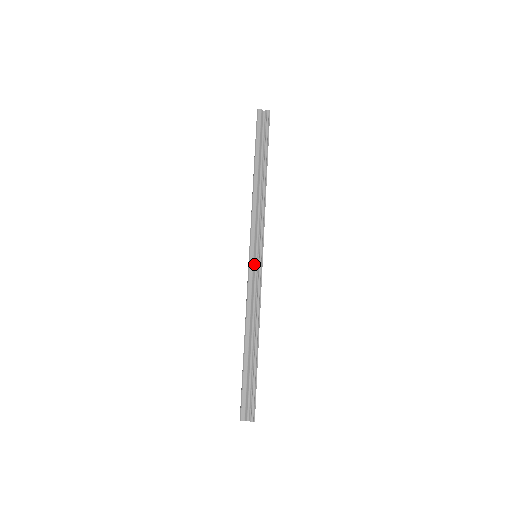
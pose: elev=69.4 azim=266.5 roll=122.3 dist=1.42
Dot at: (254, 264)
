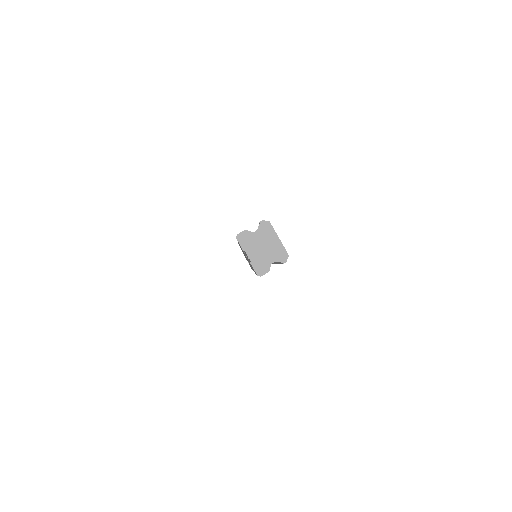
Dot at: occluded
